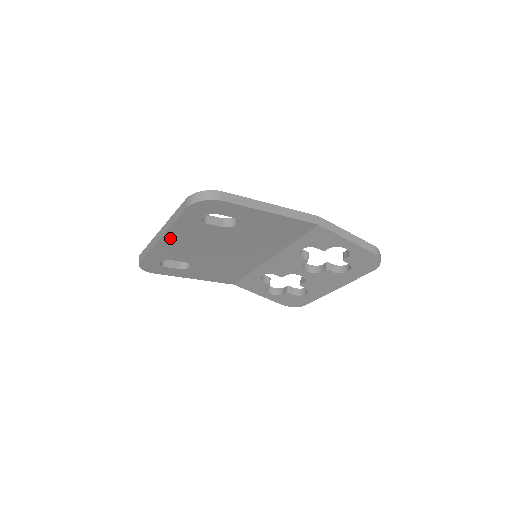
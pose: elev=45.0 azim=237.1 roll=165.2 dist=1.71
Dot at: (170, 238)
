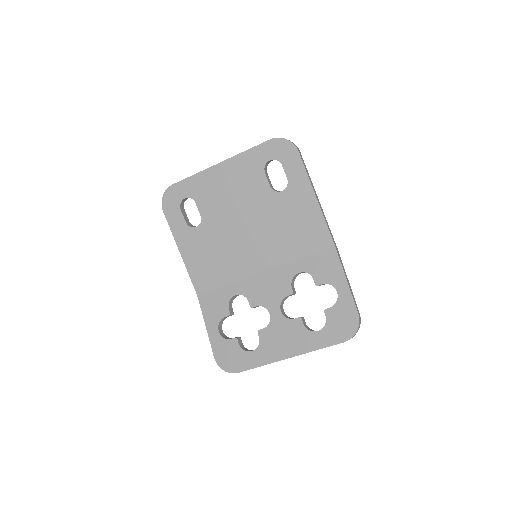
Dot at: (225, 169)
